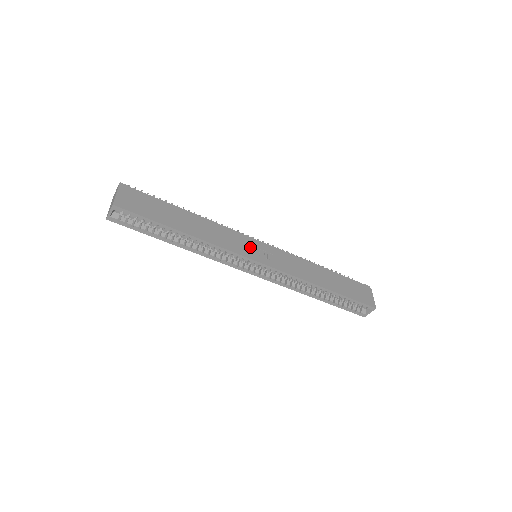
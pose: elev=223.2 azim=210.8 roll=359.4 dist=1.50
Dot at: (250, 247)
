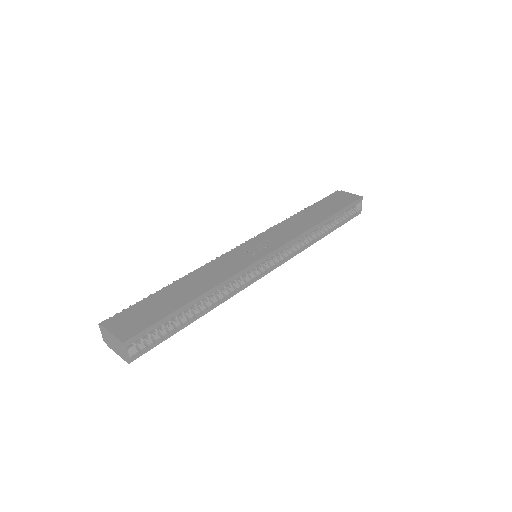
Dot at: (247, 253)
